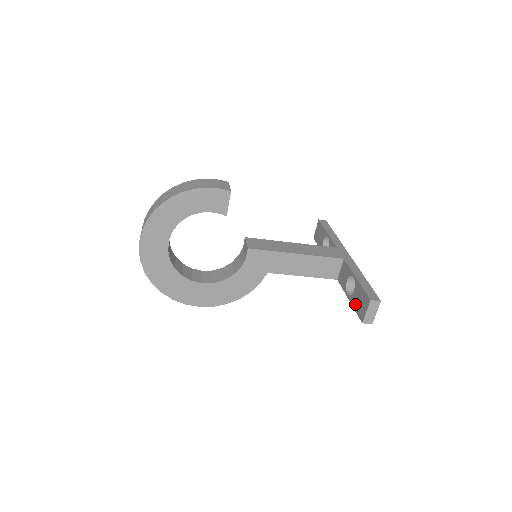
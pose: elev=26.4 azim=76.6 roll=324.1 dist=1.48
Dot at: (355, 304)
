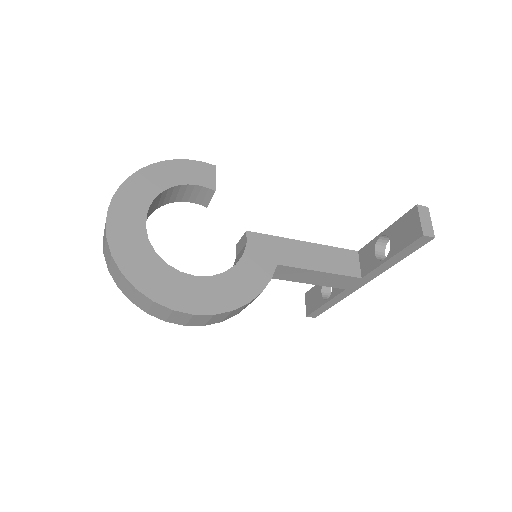
Dot at: (400, 243)
